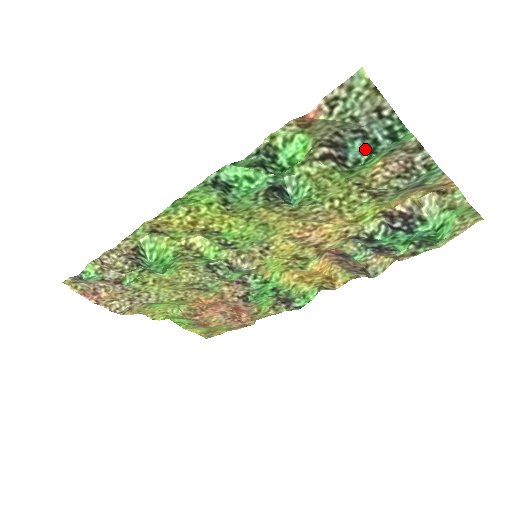
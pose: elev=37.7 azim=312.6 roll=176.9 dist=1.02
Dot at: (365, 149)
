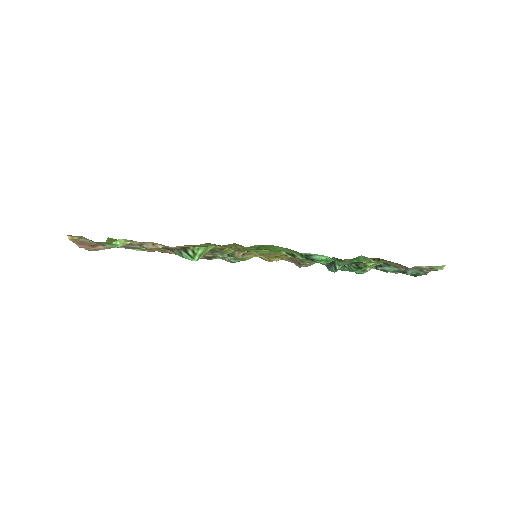
Dot at: (396, 271)
